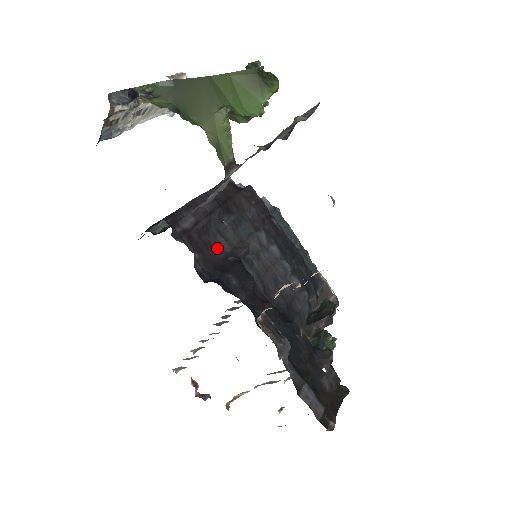
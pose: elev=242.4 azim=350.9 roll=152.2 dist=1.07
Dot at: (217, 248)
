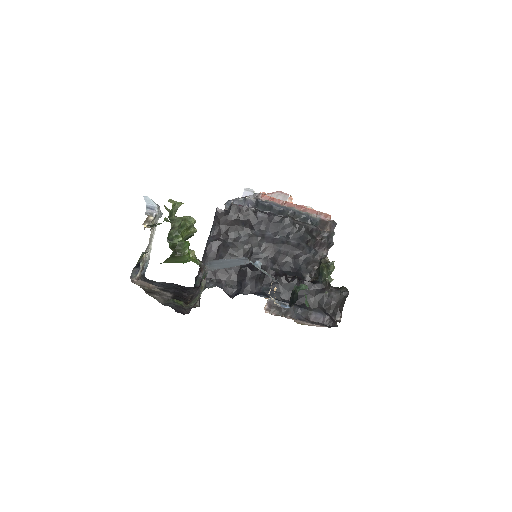
Dot at: occluded
